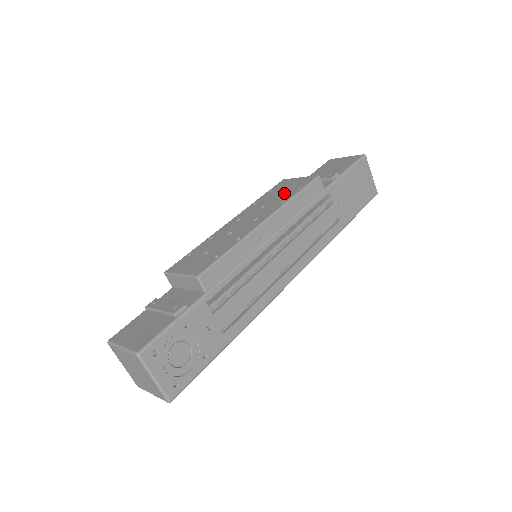
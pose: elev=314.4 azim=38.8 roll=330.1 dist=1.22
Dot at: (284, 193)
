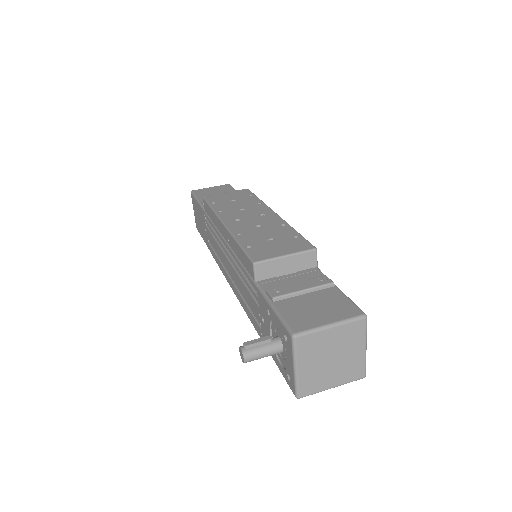
Dot at: (241, 200)
